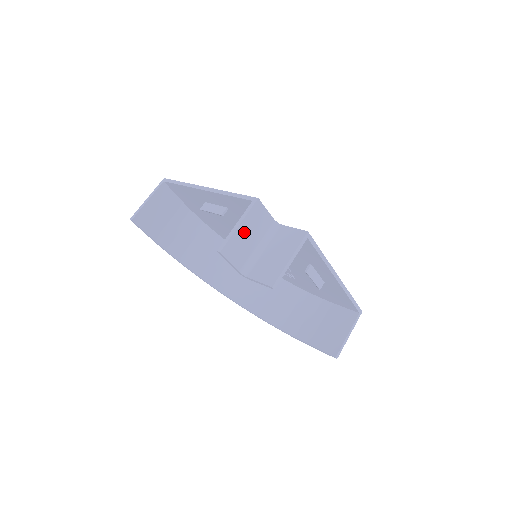
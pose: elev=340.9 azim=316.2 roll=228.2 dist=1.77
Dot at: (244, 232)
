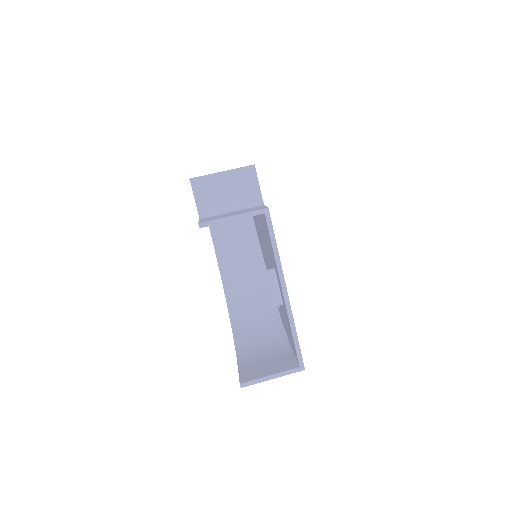
Dot at: (223, 182)
